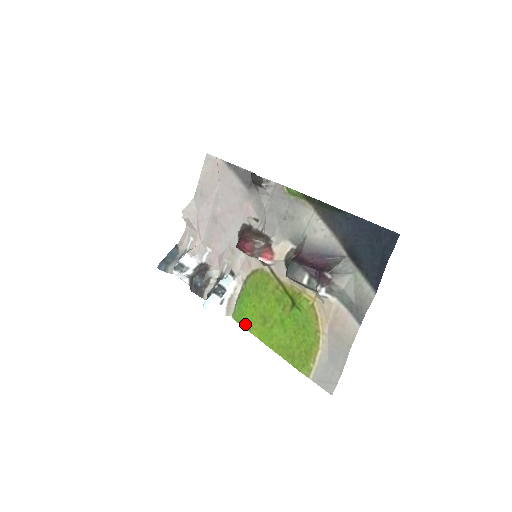
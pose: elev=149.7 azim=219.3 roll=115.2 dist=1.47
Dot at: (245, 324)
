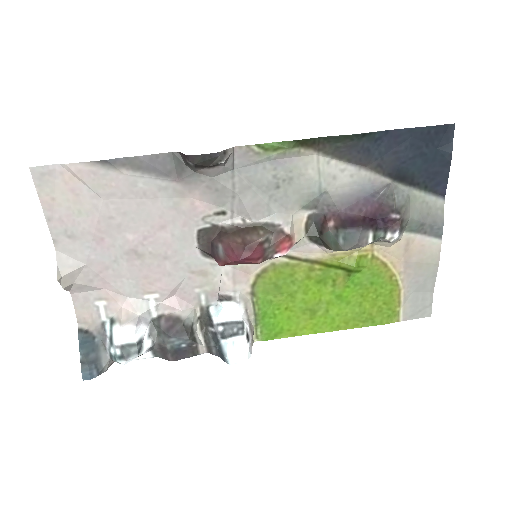
Dot at: (285, 334)
